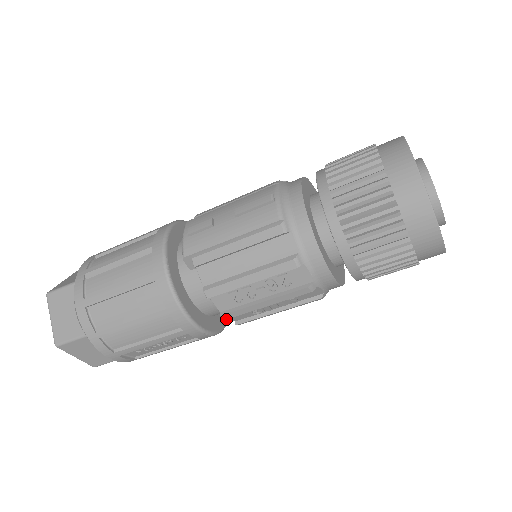
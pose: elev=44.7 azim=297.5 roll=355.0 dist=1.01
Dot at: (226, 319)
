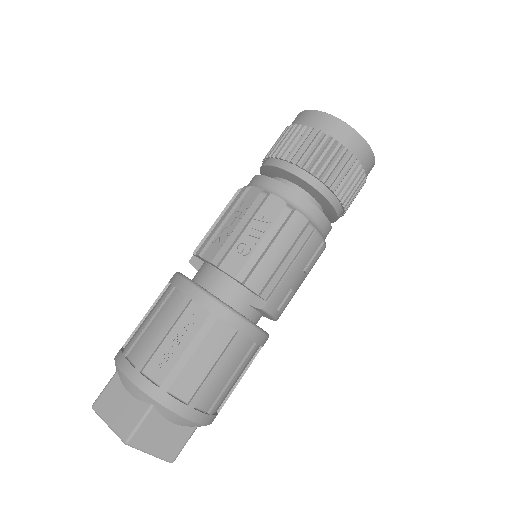
Dot at: (249, 320)
